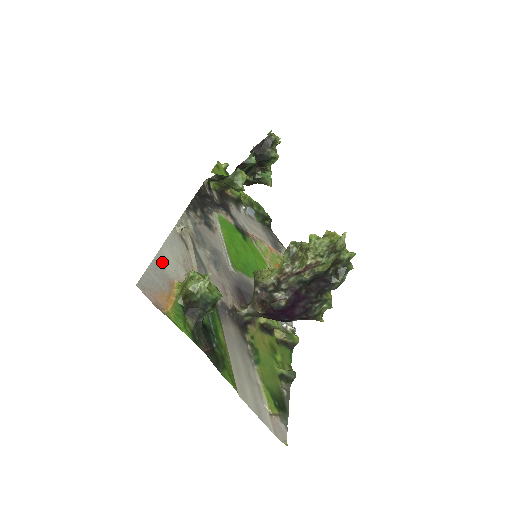
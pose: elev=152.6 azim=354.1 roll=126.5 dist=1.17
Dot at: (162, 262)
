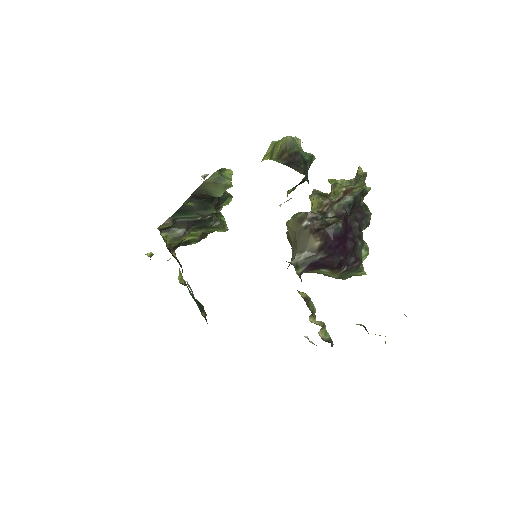
Dot at: occluded
